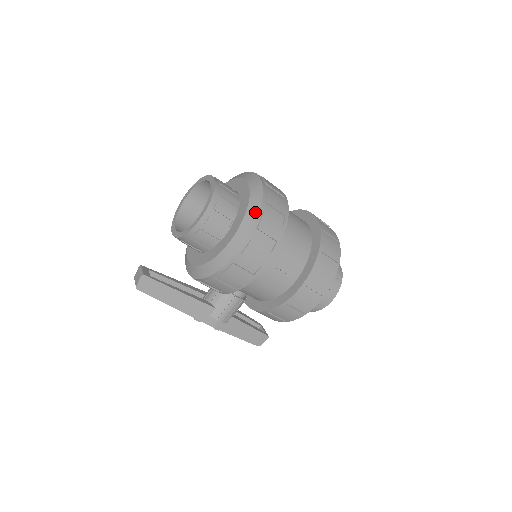
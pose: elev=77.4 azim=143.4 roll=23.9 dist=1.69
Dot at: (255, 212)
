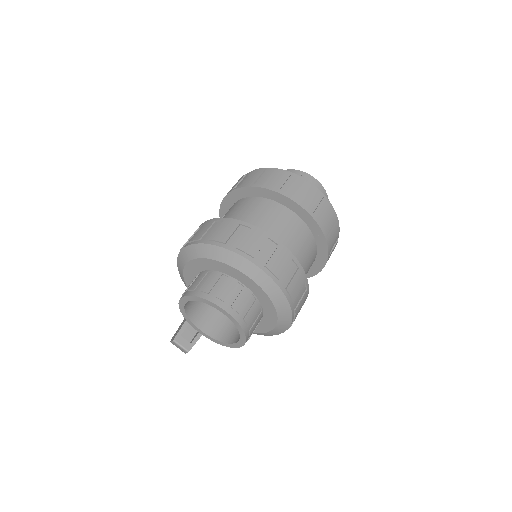
Dot at: (288, 316)
